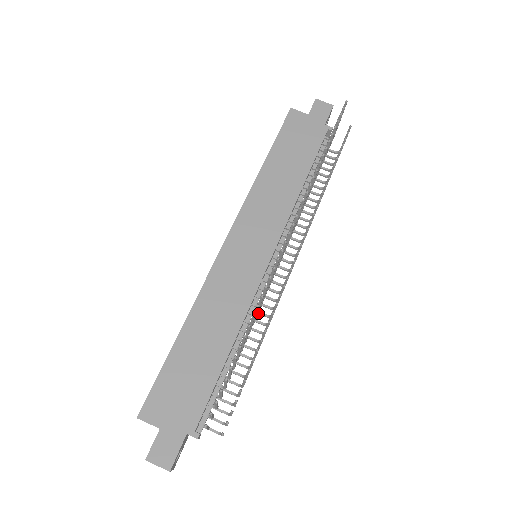
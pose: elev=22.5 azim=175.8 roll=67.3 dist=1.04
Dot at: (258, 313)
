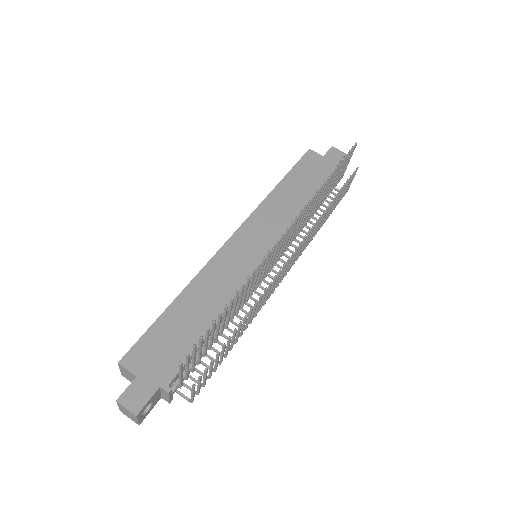
Dot at: (248, 299)
